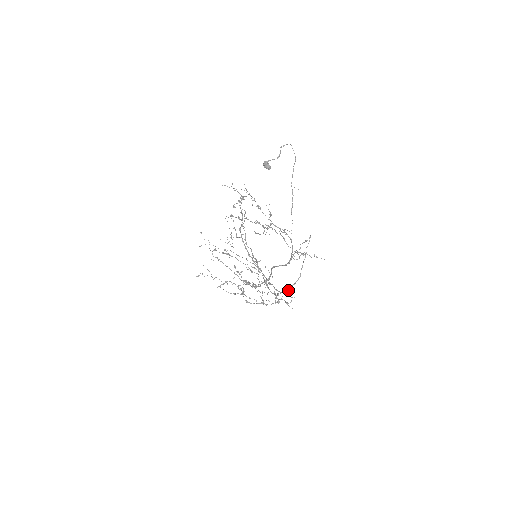
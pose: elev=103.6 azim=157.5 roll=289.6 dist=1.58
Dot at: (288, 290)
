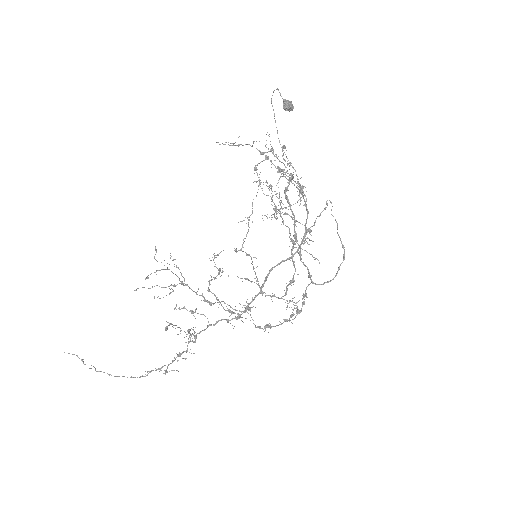
Dot at: (337, 273)
